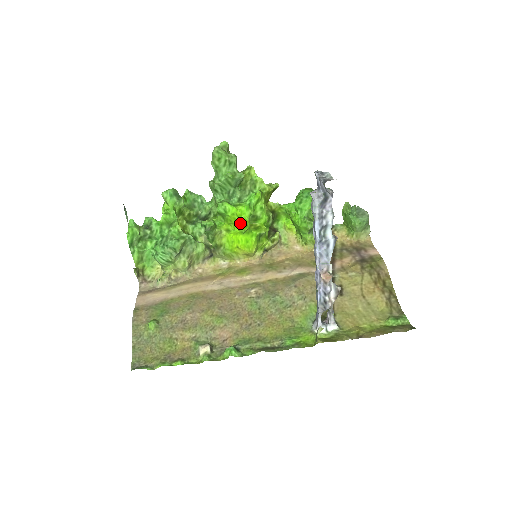
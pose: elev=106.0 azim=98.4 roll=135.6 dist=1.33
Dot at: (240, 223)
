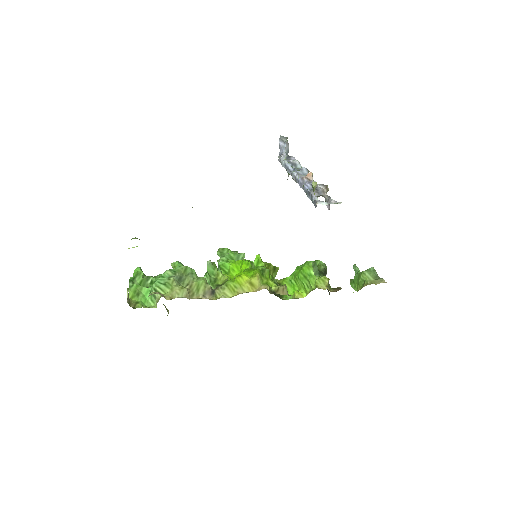
Dot at: (242, 266)
